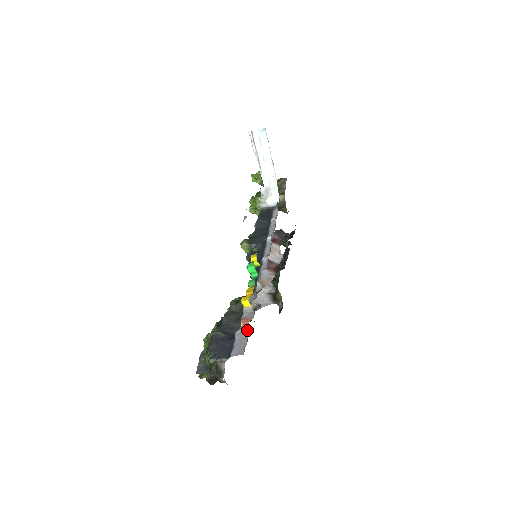
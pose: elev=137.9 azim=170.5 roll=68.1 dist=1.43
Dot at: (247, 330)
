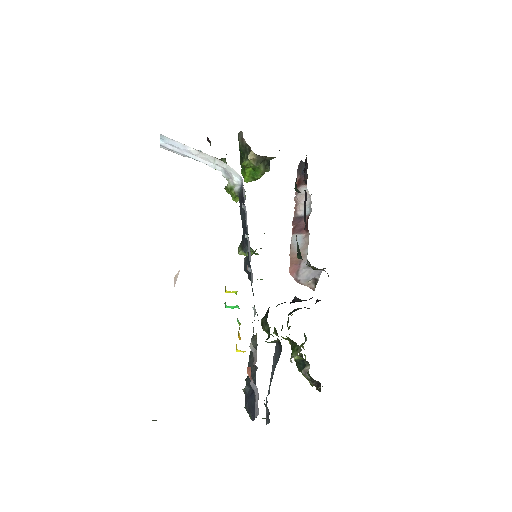
Dot at: (253, 381)
